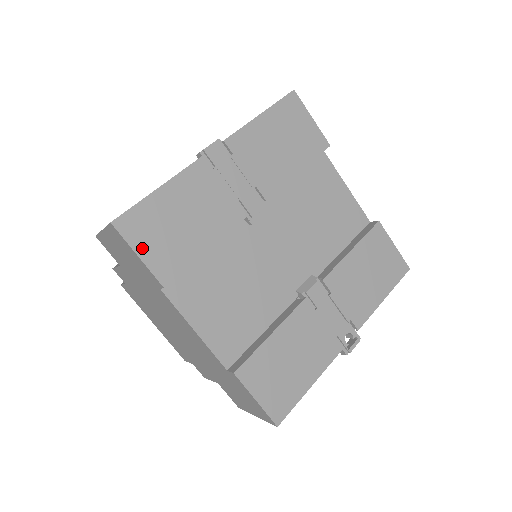
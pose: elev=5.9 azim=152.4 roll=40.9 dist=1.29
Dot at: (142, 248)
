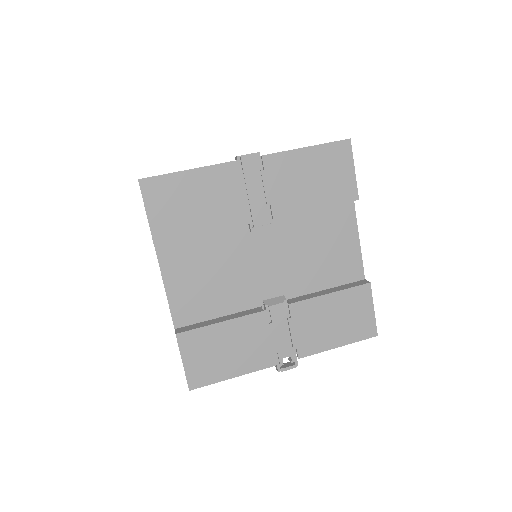
Dot at: (152, 209)
